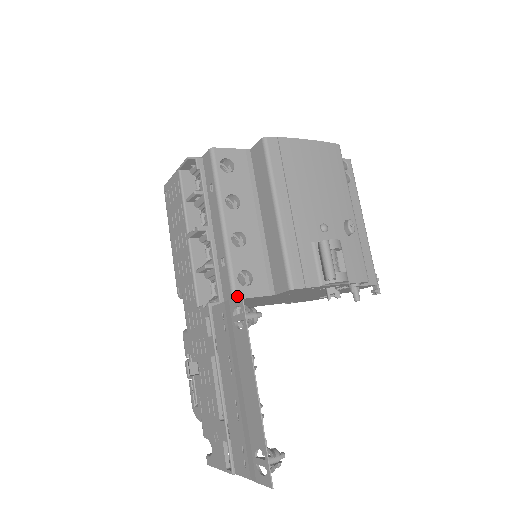
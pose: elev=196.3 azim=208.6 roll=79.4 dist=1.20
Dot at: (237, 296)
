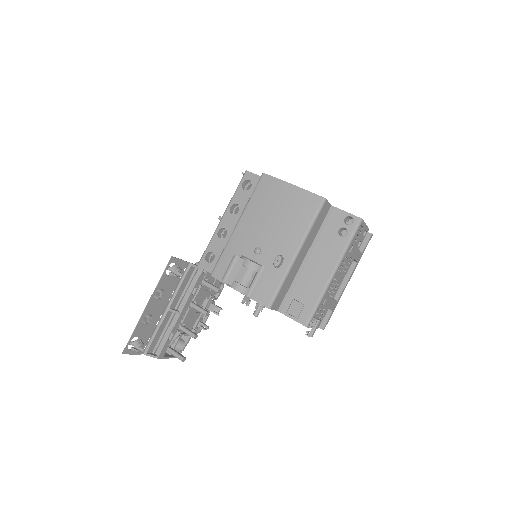
Dot at: (175, 257)
